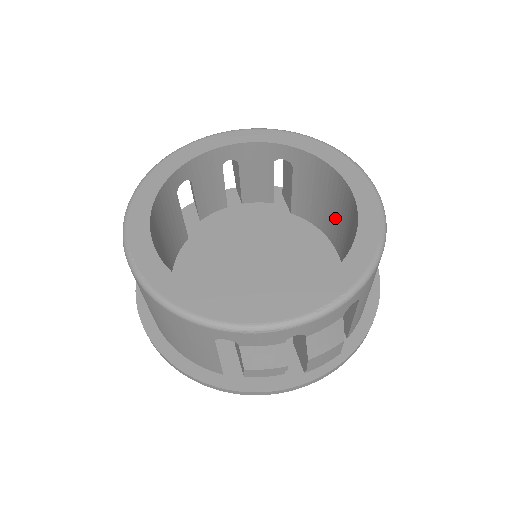
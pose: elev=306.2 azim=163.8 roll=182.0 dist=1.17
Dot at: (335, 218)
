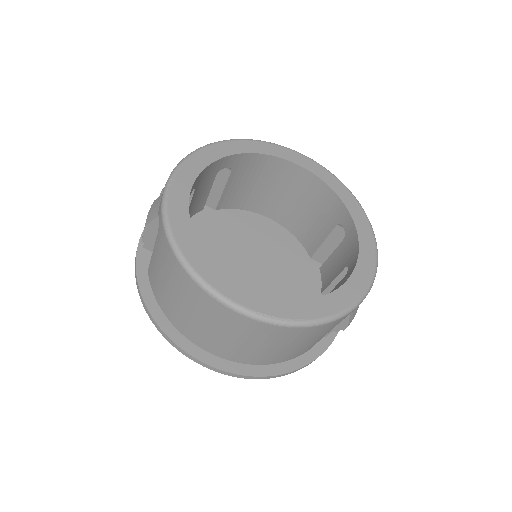
Dot at: (271, 194)
